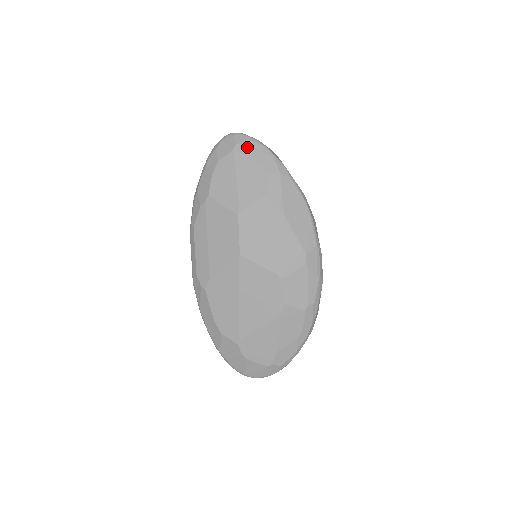
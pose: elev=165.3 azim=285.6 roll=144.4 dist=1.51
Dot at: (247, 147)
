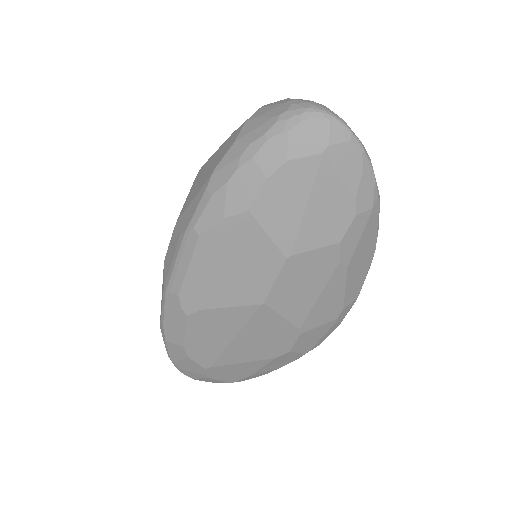
Dot at: (345, 156)
